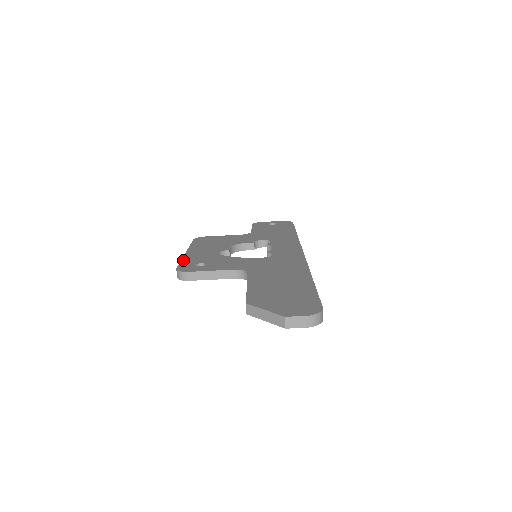
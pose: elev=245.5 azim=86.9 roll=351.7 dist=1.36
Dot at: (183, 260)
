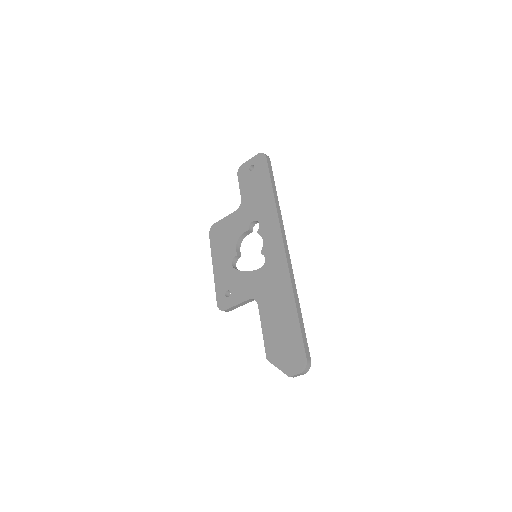
Dot at: (216, 287)
